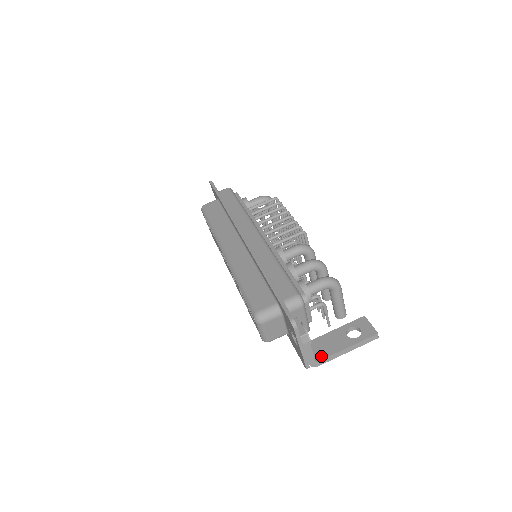
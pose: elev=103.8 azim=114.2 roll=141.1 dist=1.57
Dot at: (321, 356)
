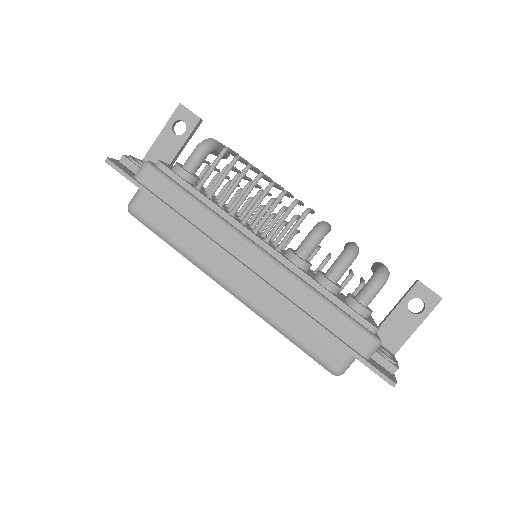
Dot at: (396, 347)
